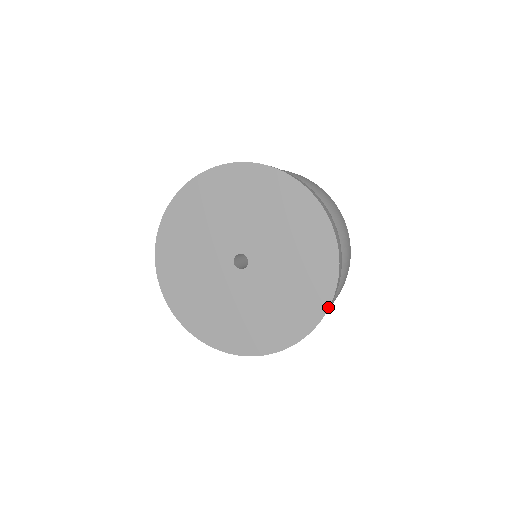
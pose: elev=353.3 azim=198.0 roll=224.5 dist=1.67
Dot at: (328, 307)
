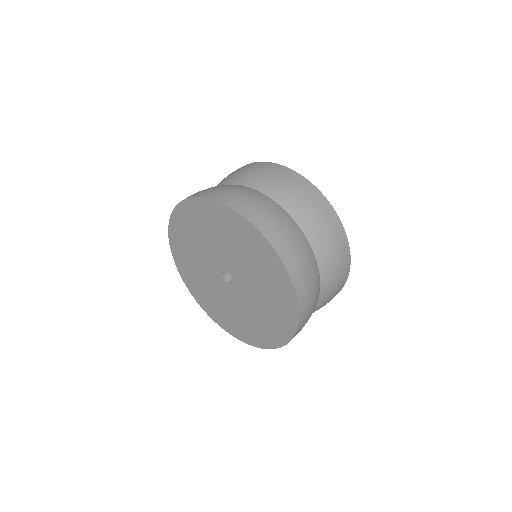
Dot at: occluded
